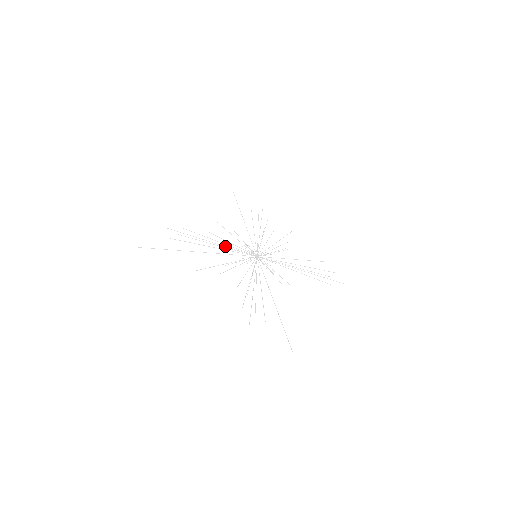
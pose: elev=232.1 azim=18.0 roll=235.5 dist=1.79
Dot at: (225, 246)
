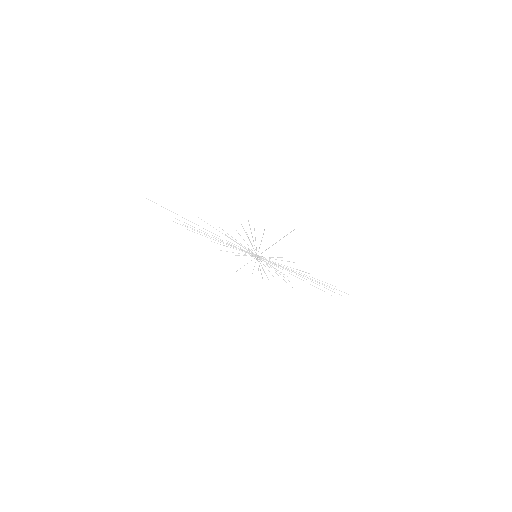
Dot at: (226, 243)
